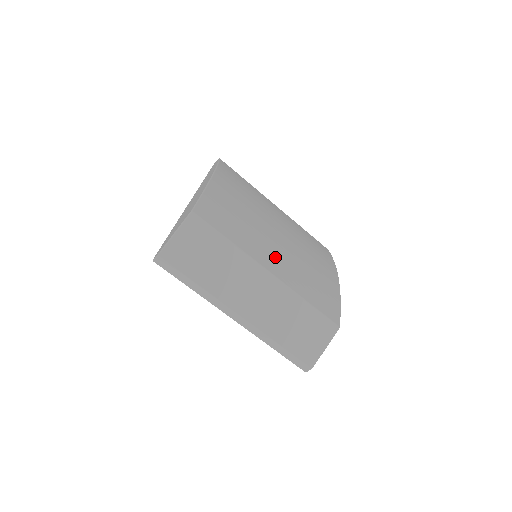
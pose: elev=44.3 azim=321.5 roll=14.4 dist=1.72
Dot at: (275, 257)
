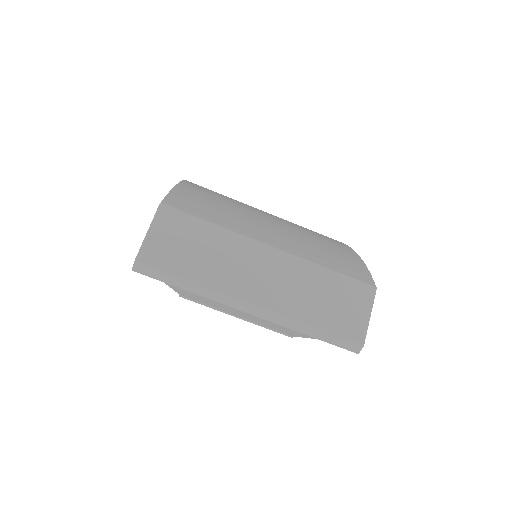
Dot at: (273, 235)
